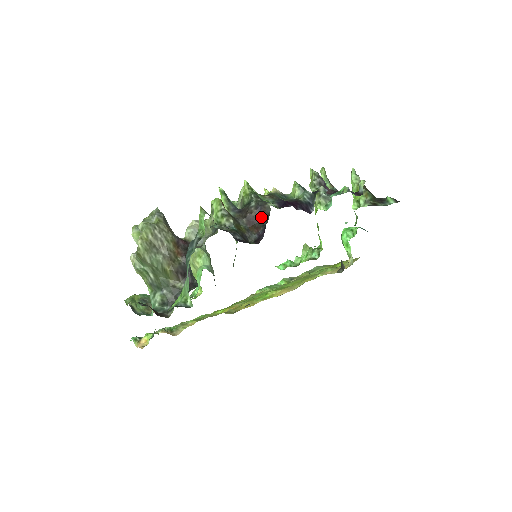
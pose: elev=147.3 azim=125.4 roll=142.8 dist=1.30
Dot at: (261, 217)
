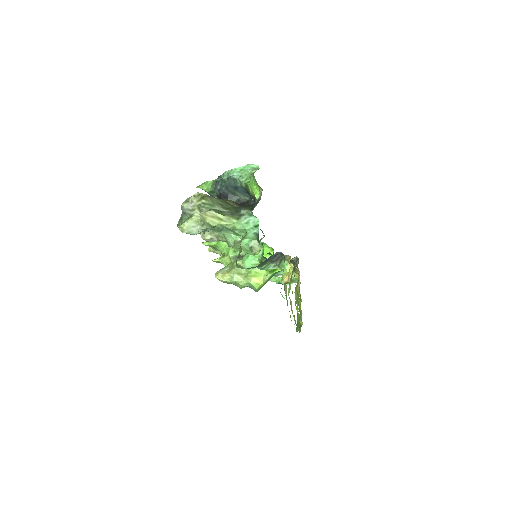
Dot at: occluded
